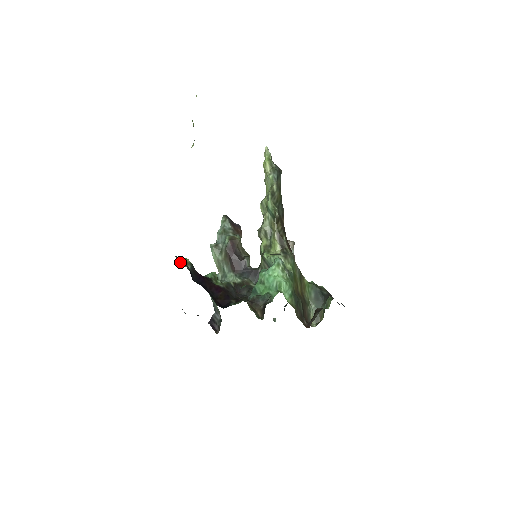
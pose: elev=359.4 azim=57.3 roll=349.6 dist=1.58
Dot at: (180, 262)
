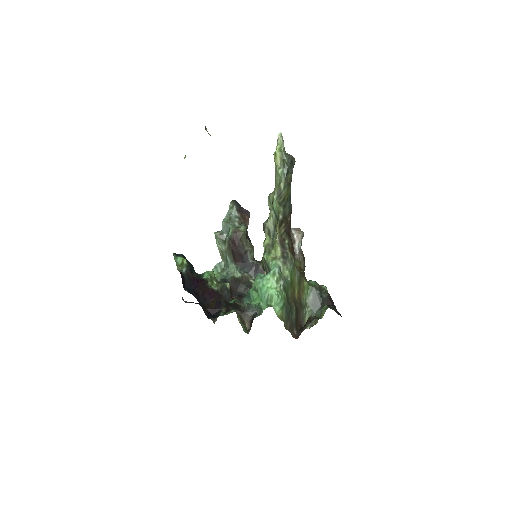
Dot at: (176, 264)
